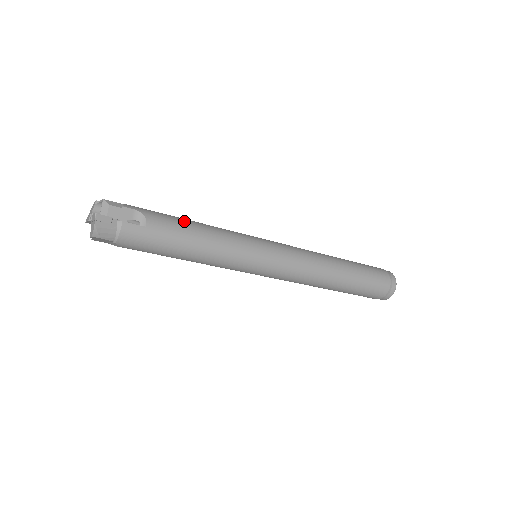
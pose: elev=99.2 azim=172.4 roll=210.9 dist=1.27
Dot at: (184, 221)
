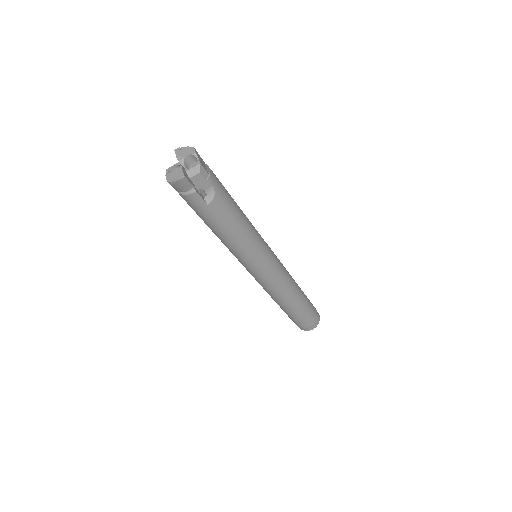
Dot at: (236, 214)
